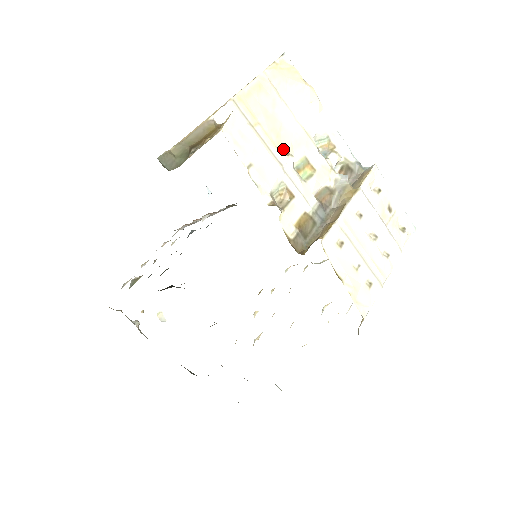
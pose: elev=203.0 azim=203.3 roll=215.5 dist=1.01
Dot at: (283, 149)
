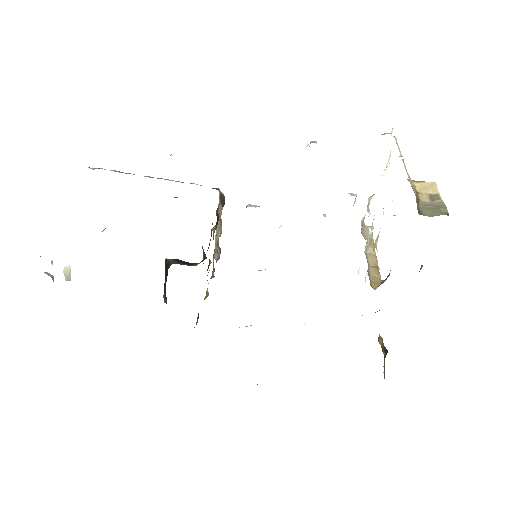
Dot at: occluded
